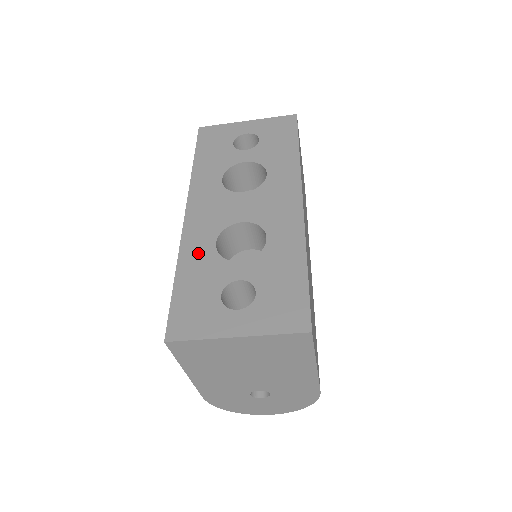
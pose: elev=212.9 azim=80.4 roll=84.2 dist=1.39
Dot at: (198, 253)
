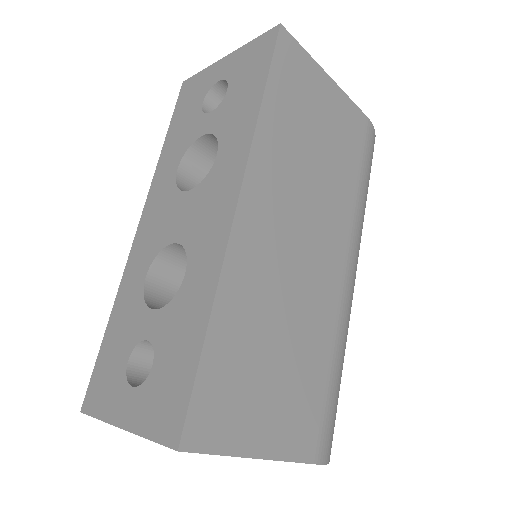
Dot at: (130, 290)
